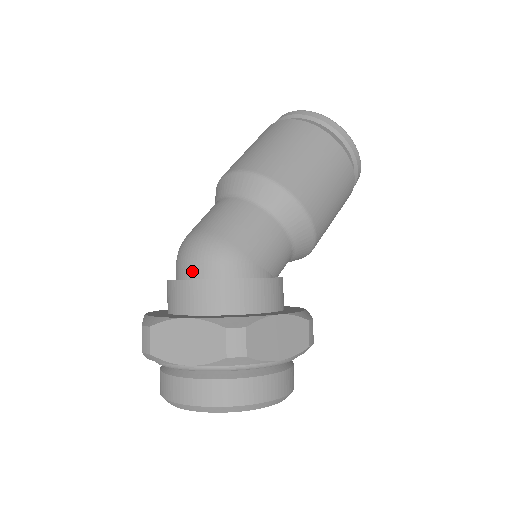
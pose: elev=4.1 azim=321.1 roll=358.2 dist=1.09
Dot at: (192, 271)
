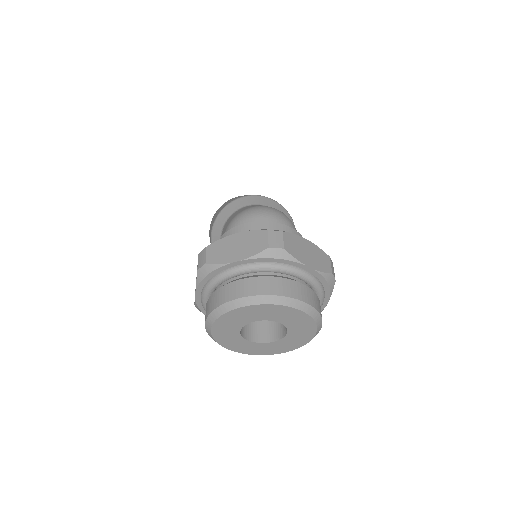
Dot at: occluded
